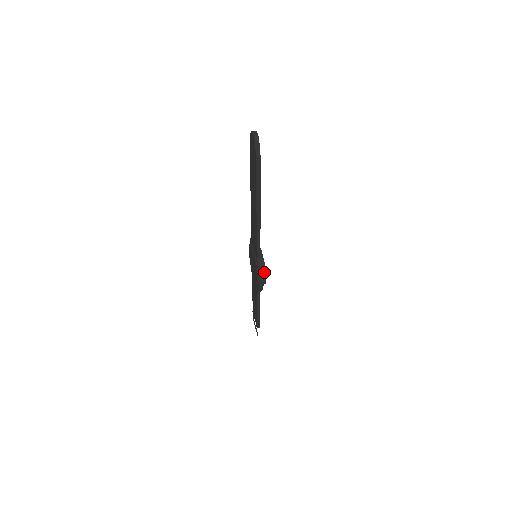
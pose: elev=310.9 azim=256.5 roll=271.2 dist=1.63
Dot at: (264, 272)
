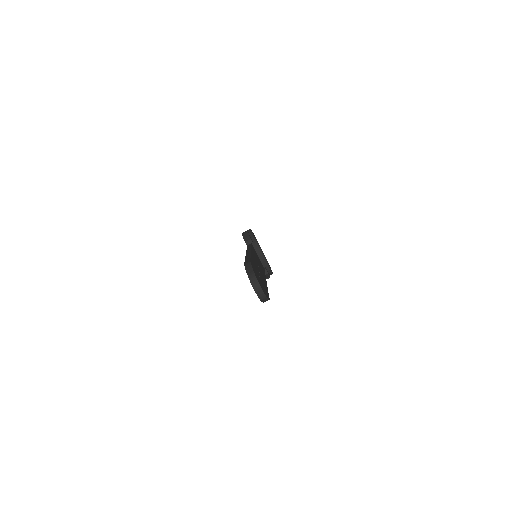
Dot at: (270, 274)
